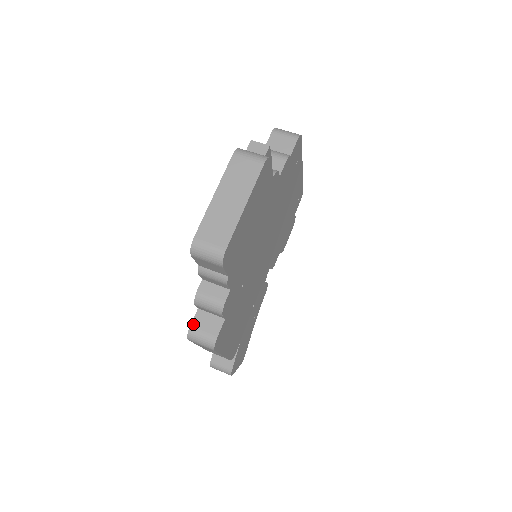
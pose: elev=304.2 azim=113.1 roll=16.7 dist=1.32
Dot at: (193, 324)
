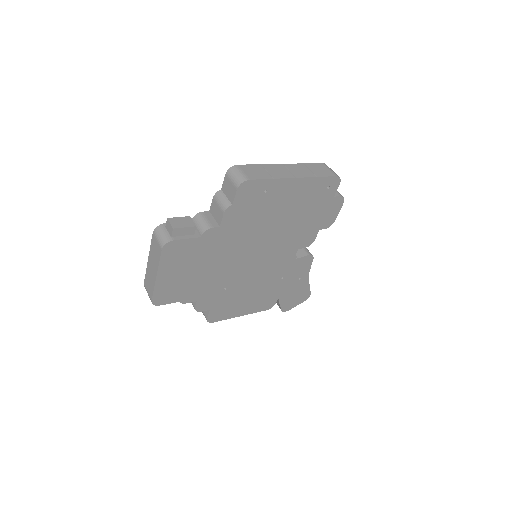
Dot at: occluded
